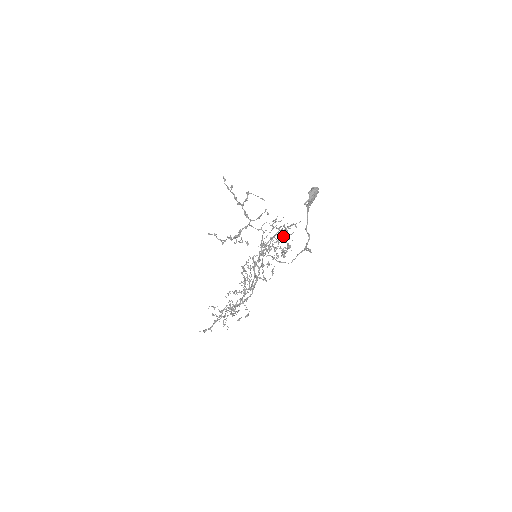
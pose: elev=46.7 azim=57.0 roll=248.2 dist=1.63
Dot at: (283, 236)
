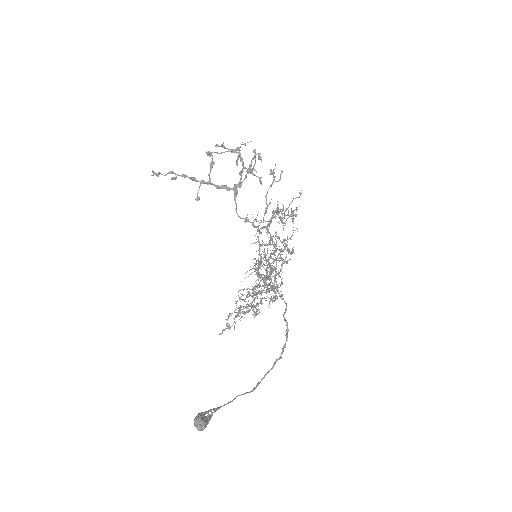
Dot at: (267, 266)
